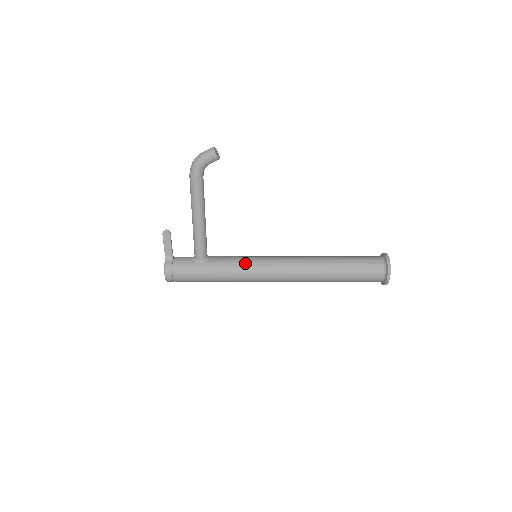
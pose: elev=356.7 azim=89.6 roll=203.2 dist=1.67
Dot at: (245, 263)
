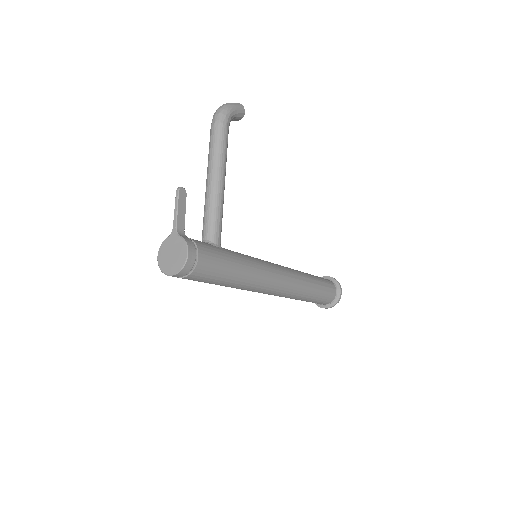
Dot at: (256, 259)
